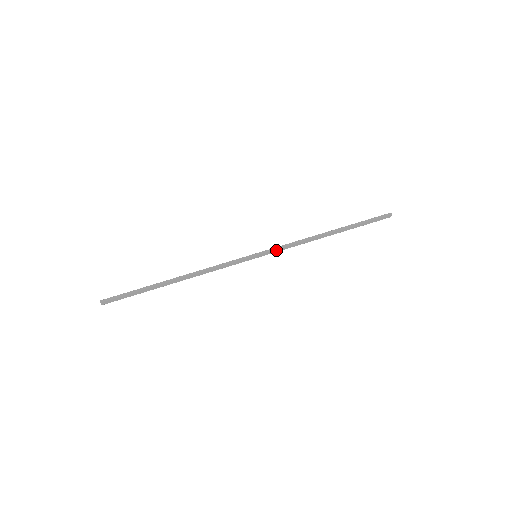
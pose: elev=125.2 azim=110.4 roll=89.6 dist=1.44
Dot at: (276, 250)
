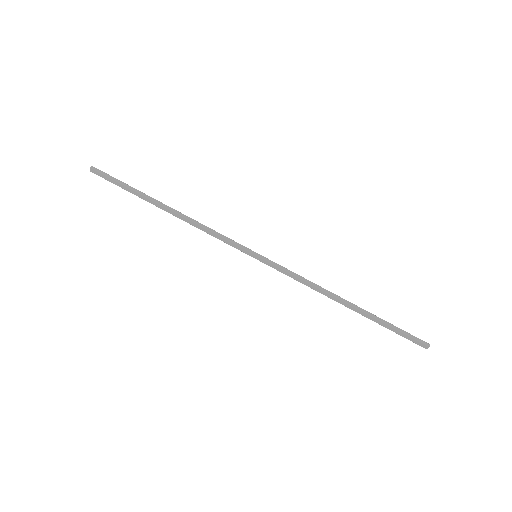
Dot at: (279, 268)
